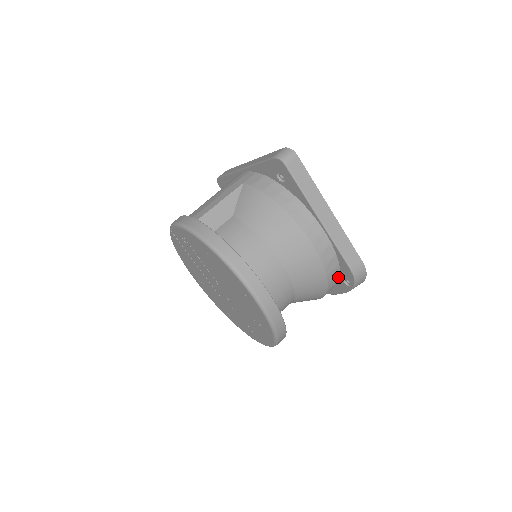
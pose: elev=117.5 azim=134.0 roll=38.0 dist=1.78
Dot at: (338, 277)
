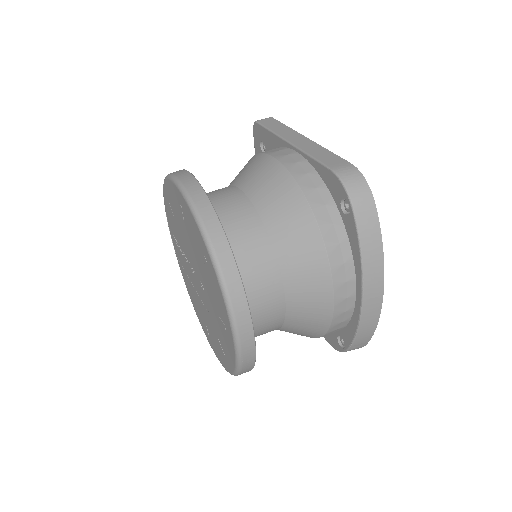
Dot at: (335, 210)
